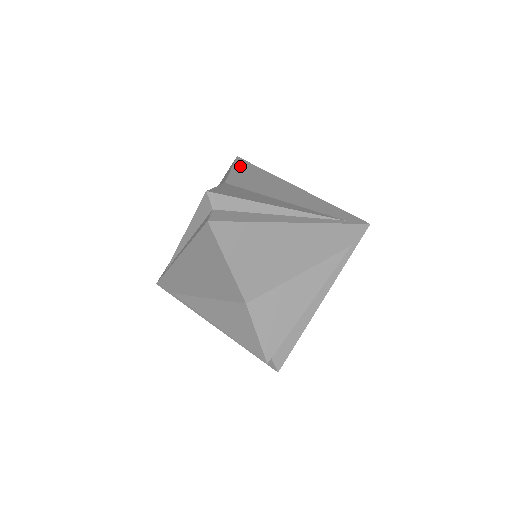
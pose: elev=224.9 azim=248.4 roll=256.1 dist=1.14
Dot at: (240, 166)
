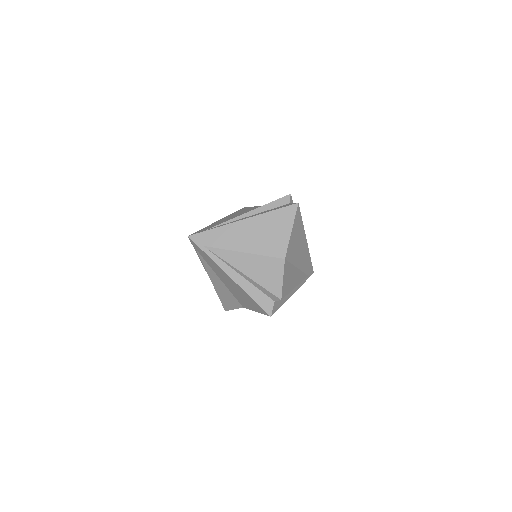
Dot at: occluded
